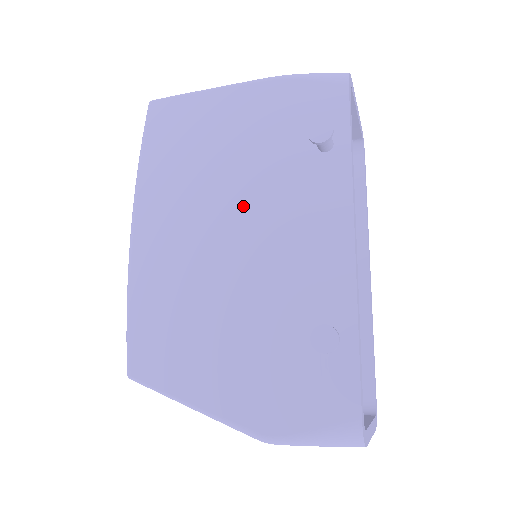
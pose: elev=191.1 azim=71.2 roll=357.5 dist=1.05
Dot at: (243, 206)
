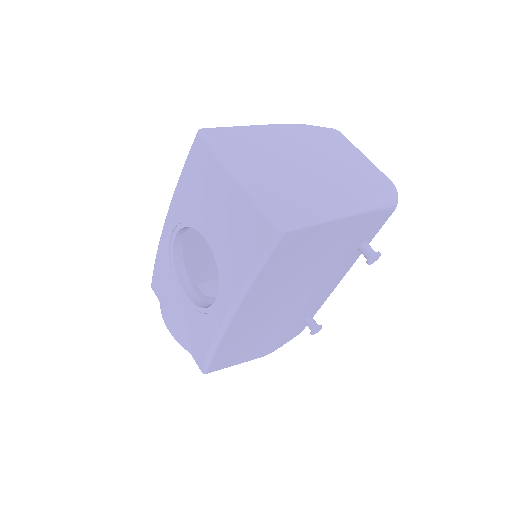
Dot at: (307, 286)
